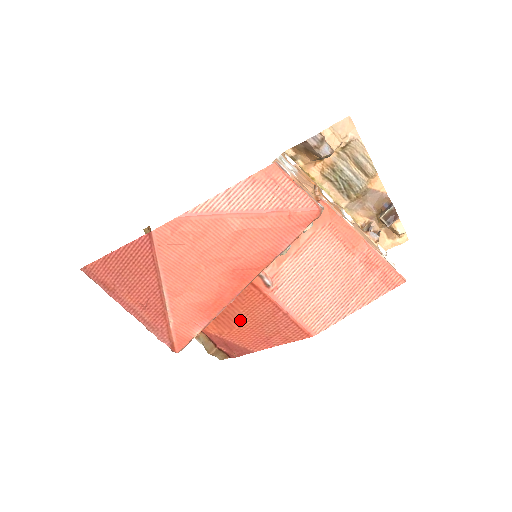
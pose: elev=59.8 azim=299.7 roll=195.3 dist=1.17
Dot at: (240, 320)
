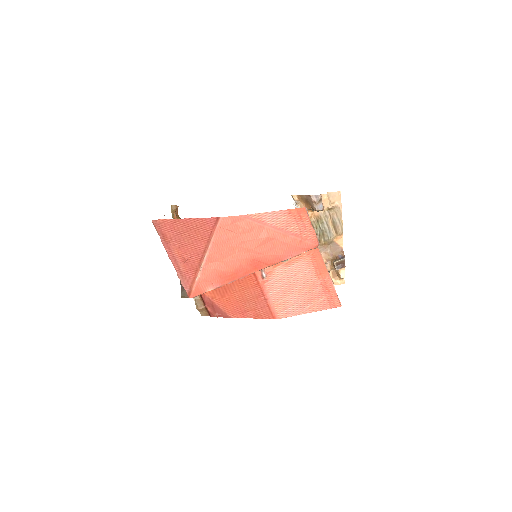
Dot at: (232, 293)
